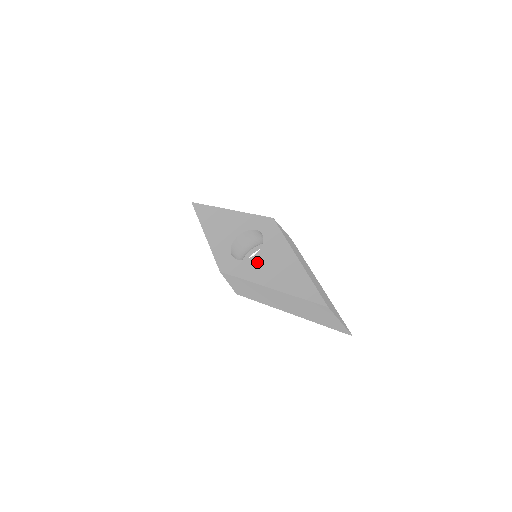
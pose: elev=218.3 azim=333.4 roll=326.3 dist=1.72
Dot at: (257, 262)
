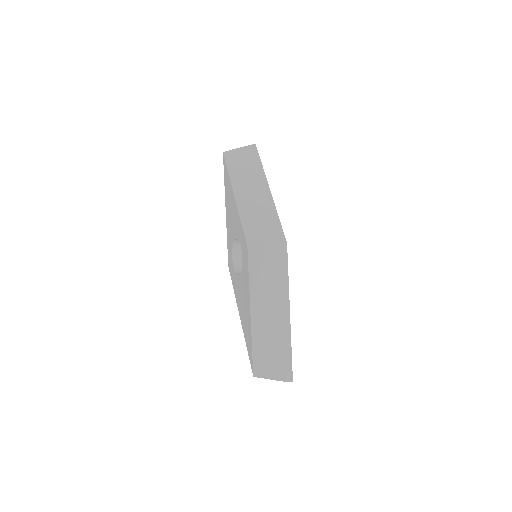
Dot at: (238, 285)
